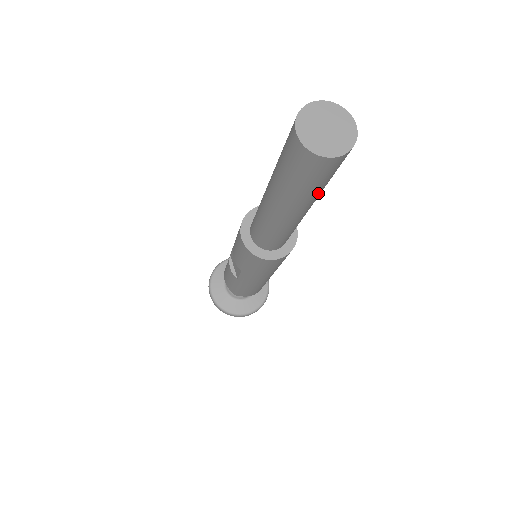
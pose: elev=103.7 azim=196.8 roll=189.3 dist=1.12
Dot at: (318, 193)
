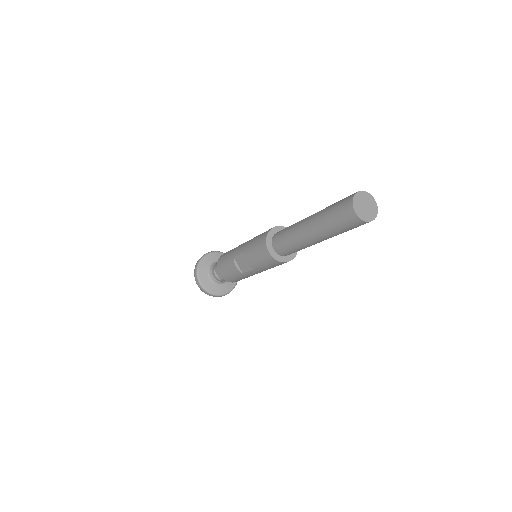
Dot at: occluded
